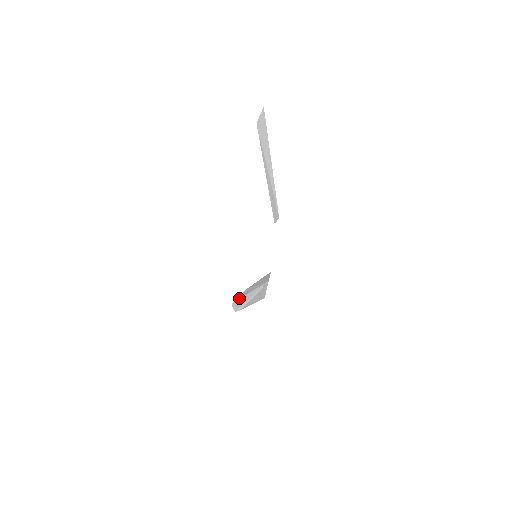
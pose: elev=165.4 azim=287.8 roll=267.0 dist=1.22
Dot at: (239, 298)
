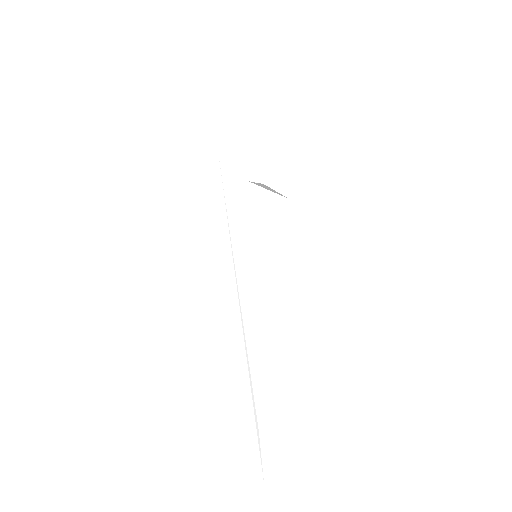
Dot at: occluded
